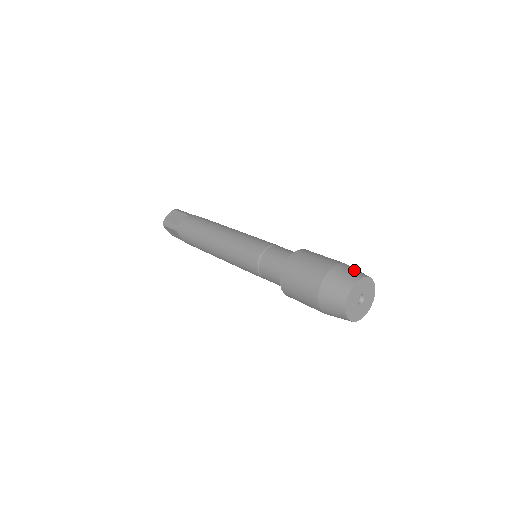
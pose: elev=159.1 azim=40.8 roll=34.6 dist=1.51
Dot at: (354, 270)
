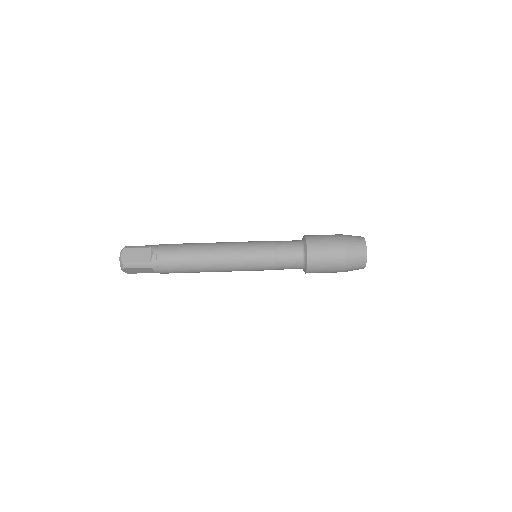
Dot at: (355, 237)
